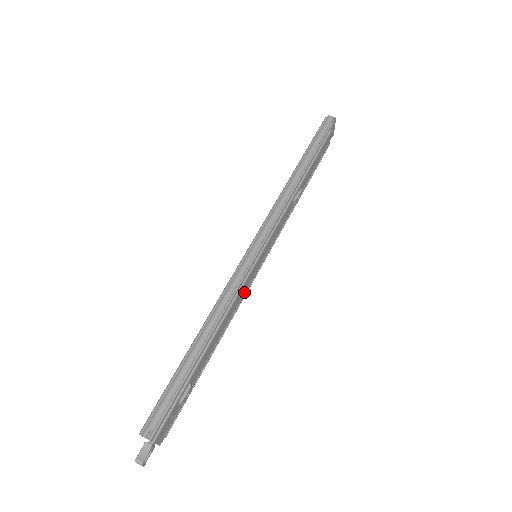
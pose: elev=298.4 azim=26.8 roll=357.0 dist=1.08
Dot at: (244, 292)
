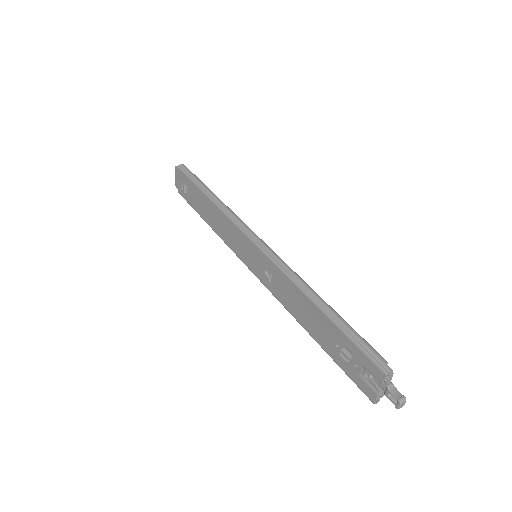
Dot at: occluded
